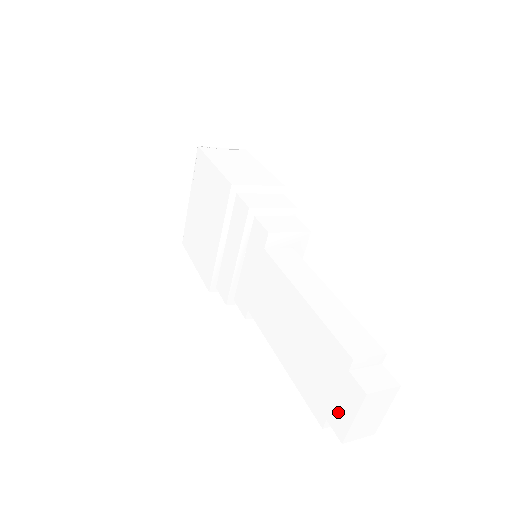
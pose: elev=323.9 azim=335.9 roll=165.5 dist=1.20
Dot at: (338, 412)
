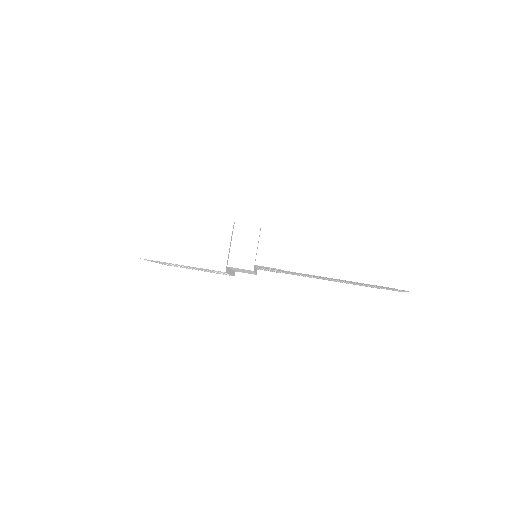
Dot at: occluded
